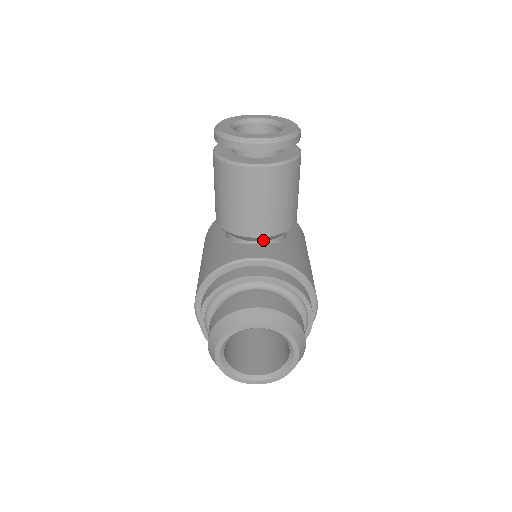
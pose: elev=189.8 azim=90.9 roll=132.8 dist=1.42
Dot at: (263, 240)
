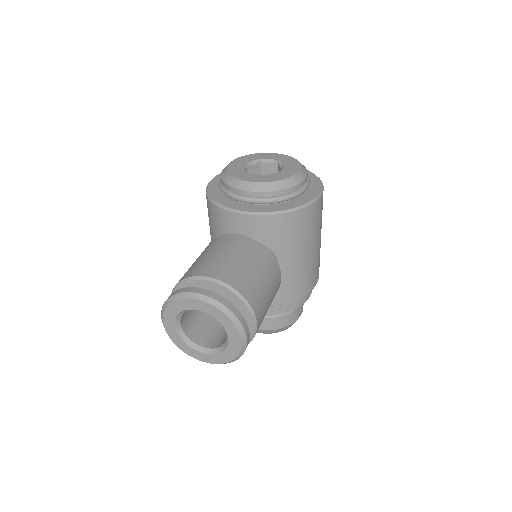
Dot at: occluded
